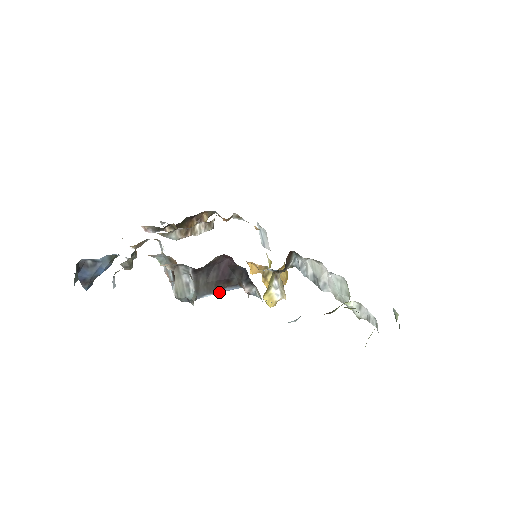
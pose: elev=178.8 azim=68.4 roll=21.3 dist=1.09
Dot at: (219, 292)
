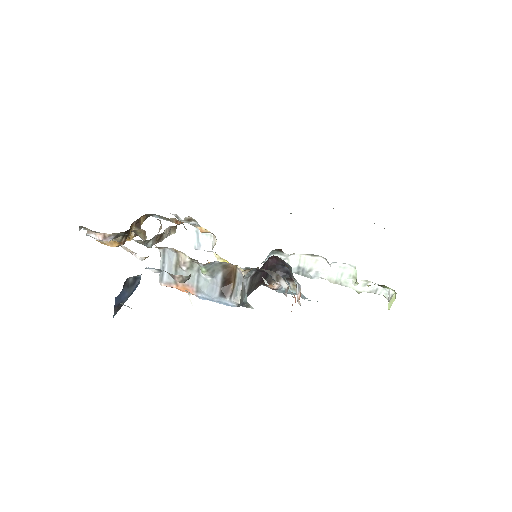
Dot at: (251, 292)
